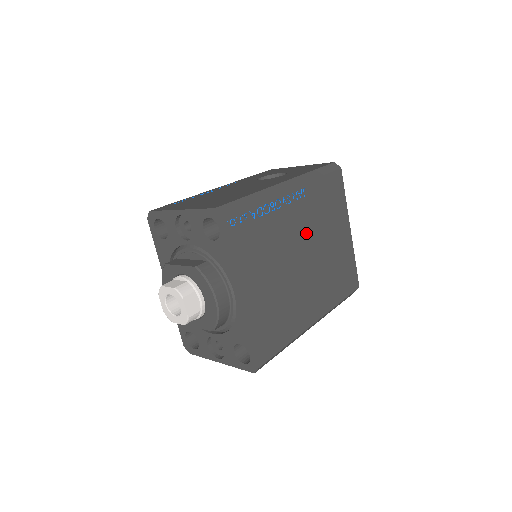
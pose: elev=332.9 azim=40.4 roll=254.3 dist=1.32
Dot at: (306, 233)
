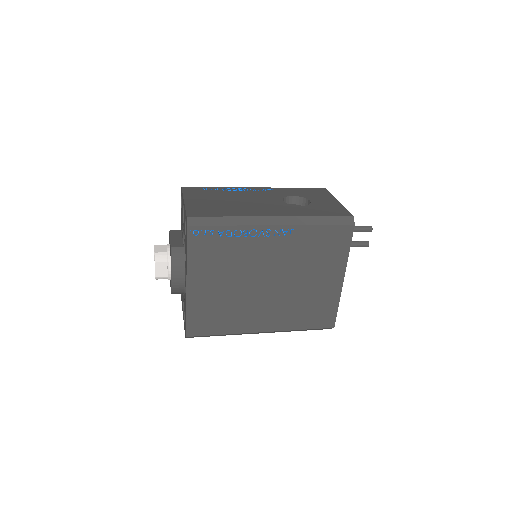
Dot at: (280, 264)
